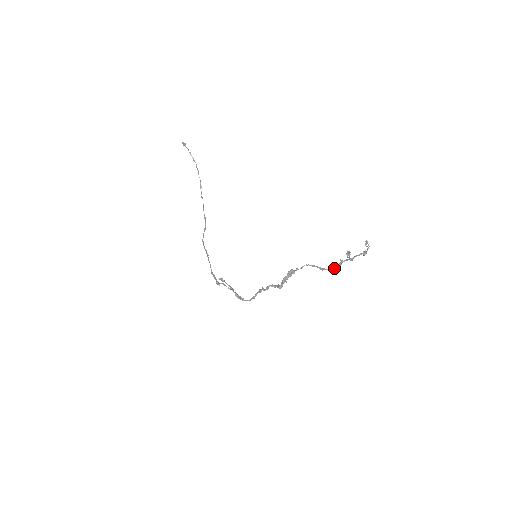
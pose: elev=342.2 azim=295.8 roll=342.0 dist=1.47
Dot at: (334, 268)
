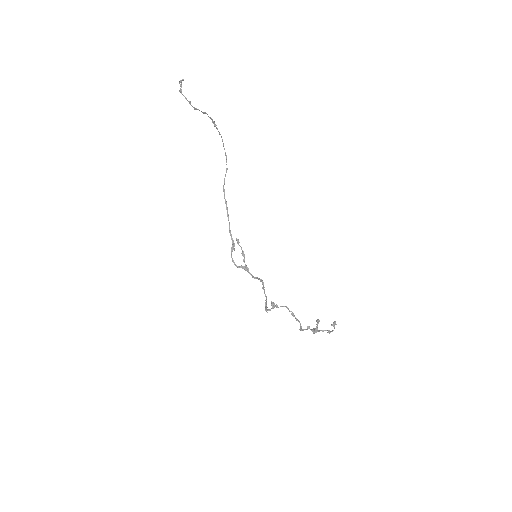
Dot at: (301, 330)
